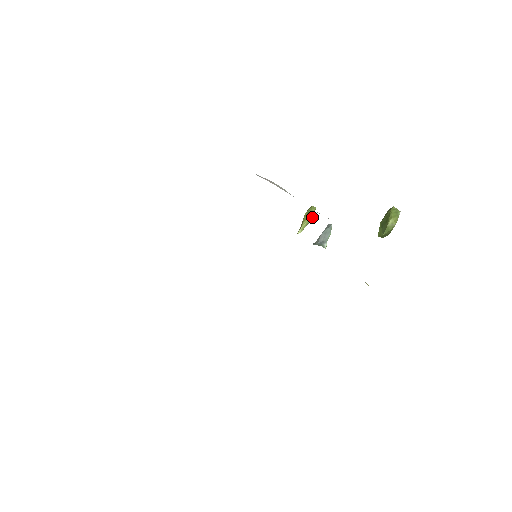
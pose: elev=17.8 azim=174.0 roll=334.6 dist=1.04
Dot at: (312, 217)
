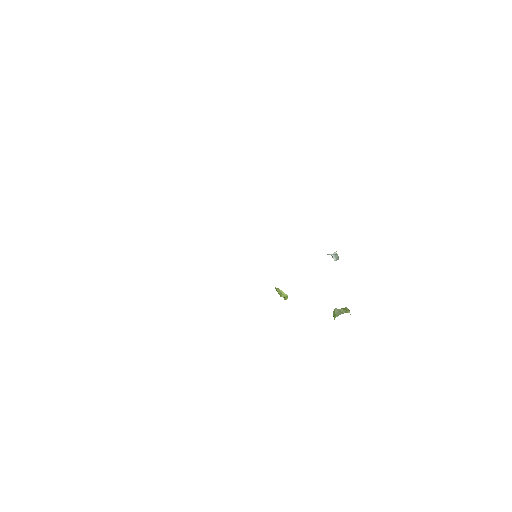
Dot at: (284, 297)
